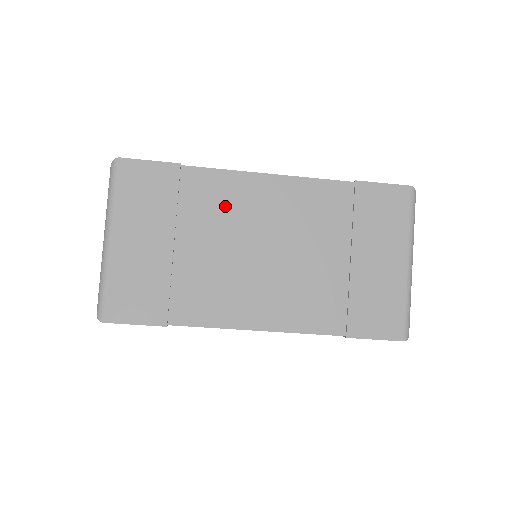
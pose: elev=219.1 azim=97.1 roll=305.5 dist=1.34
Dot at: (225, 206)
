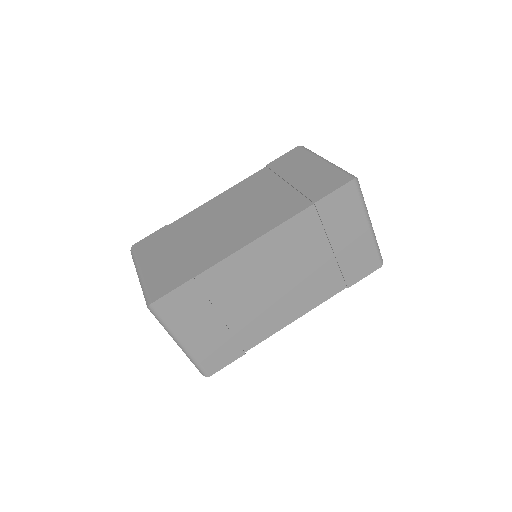
Dot at: (200, 219)
